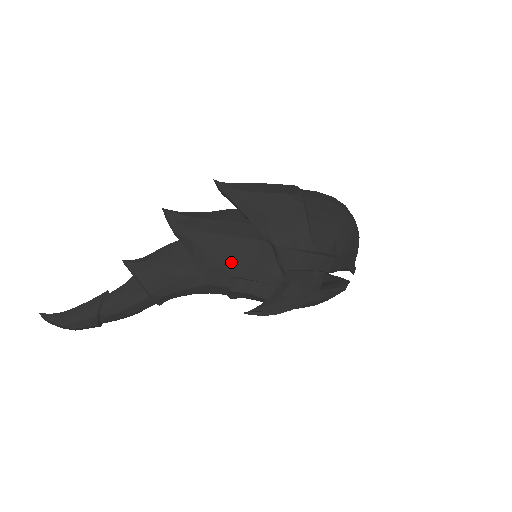
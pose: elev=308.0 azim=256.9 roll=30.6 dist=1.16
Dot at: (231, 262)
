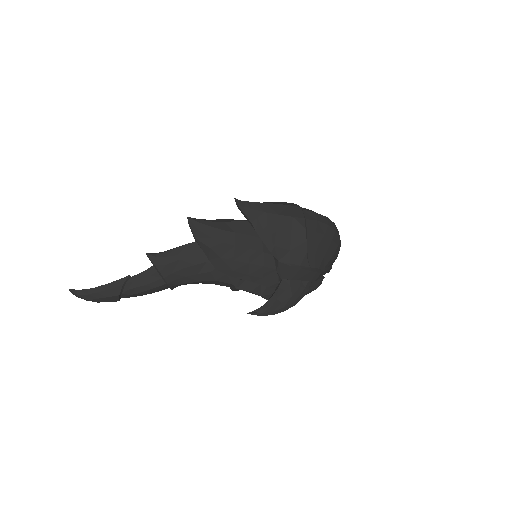
Dot at: (240, 268)
